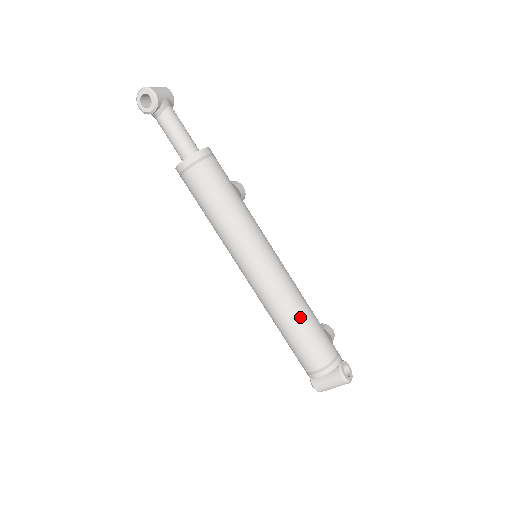
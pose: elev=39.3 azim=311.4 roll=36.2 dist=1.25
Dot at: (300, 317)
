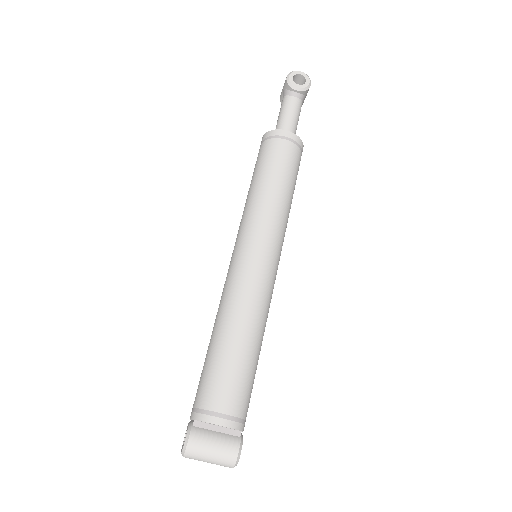
Dot at: (258, 341)
